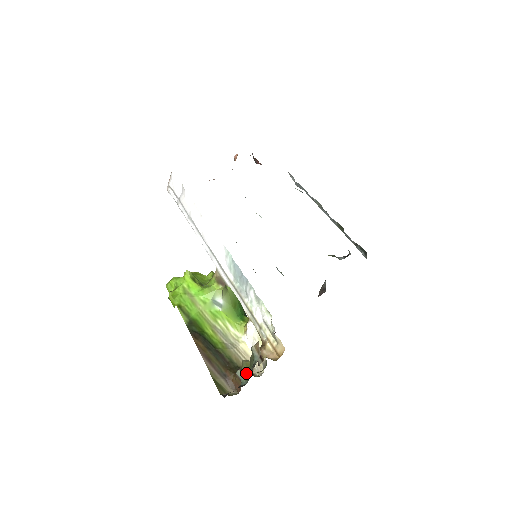
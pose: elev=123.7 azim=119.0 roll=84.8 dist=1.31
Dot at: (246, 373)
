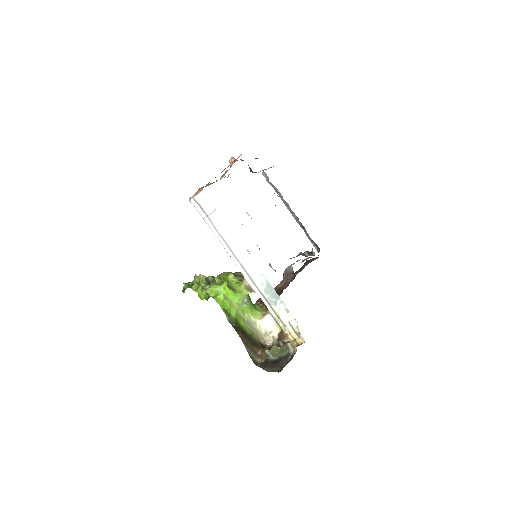
Dot at: (275, 353)
